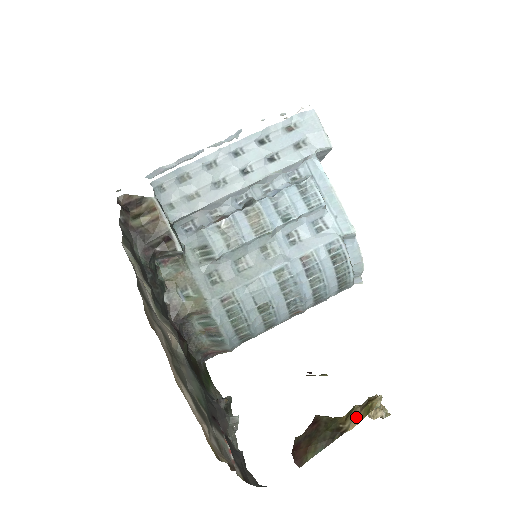
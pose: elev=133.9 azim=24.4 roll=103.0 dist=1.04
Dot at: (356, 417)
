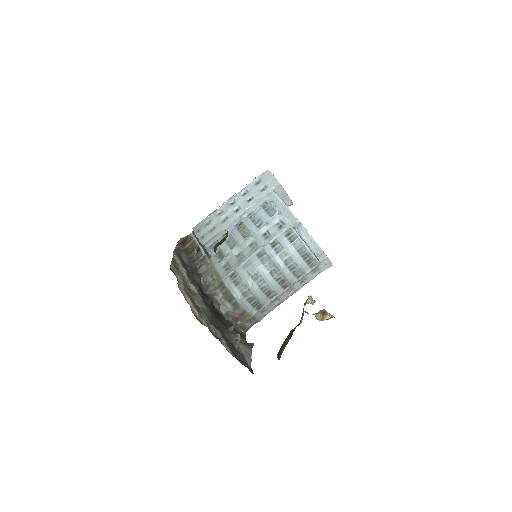
Dot at: (302, 316)
